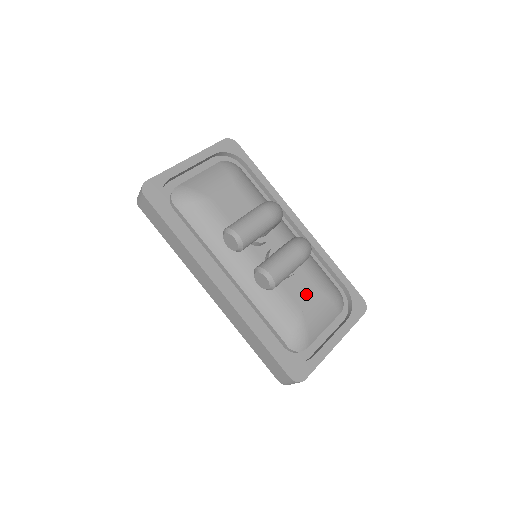
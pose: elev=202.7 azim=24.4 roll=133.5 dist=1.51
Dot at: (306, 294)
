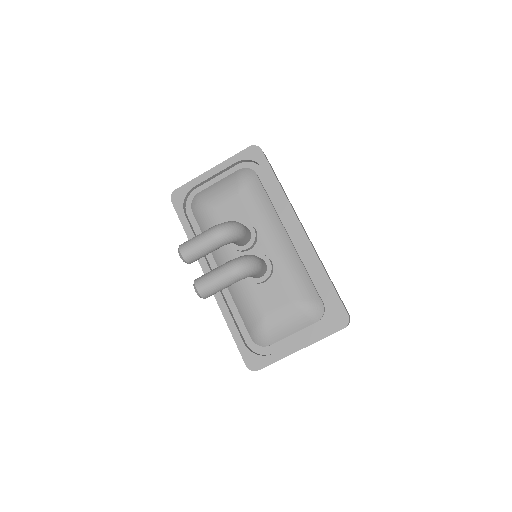
Dot at: (274, 300)
